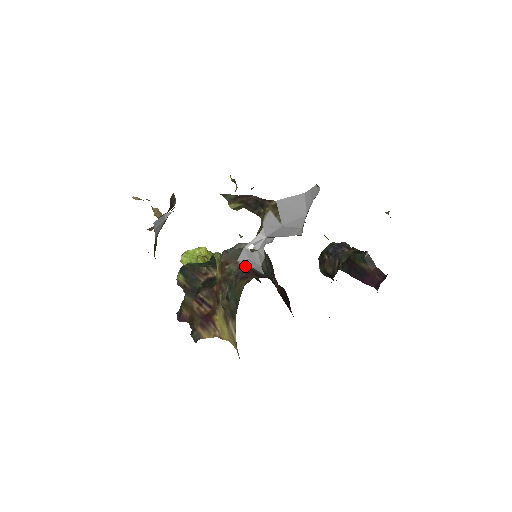
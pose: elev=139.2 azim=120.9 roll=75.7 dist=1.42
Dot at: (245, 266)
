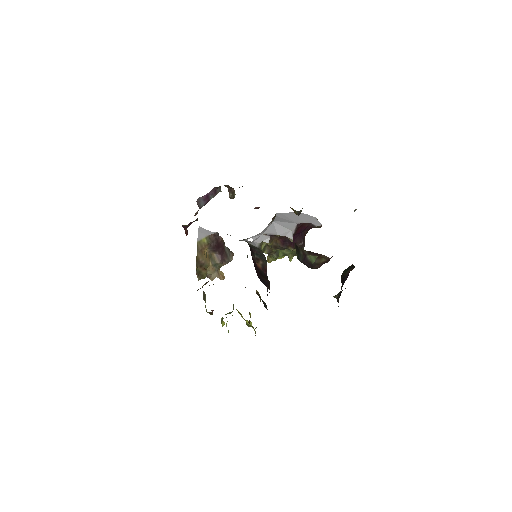
Dot at: occluded
